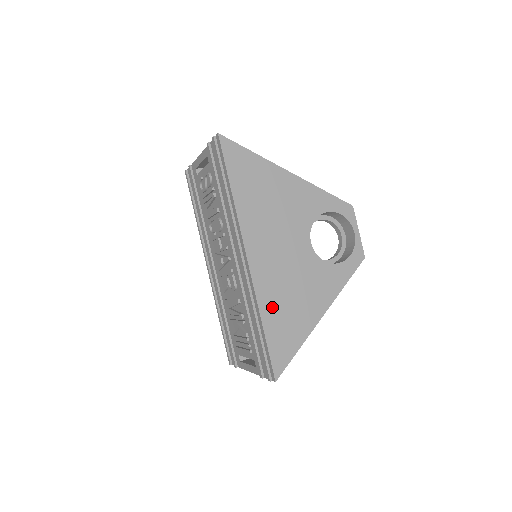
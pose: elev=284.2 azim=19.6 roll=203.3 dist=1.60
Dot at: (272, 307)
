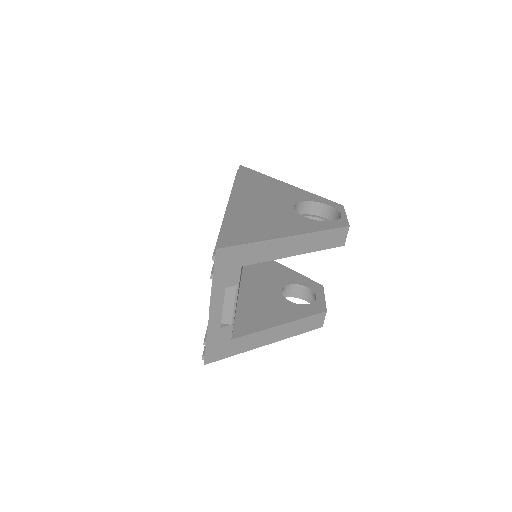
Dot at: (239, 219)
